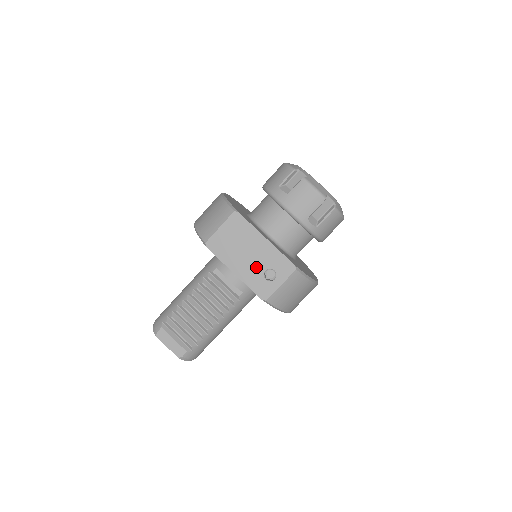
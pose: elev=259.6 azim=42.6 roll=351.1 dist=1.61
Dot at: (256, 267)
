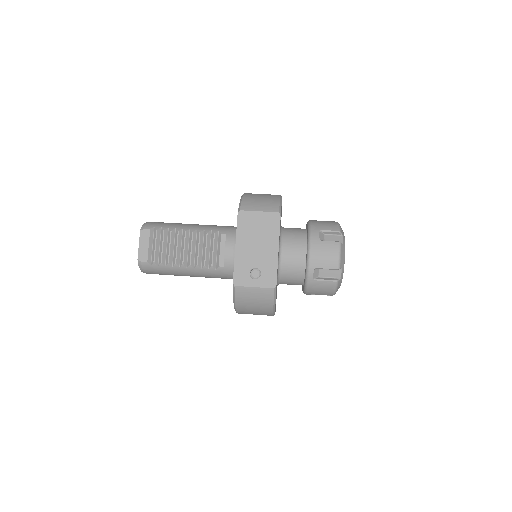
Dot at: (253, 259)
